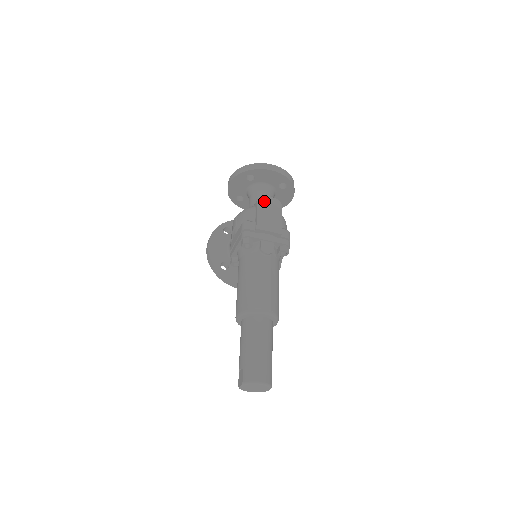
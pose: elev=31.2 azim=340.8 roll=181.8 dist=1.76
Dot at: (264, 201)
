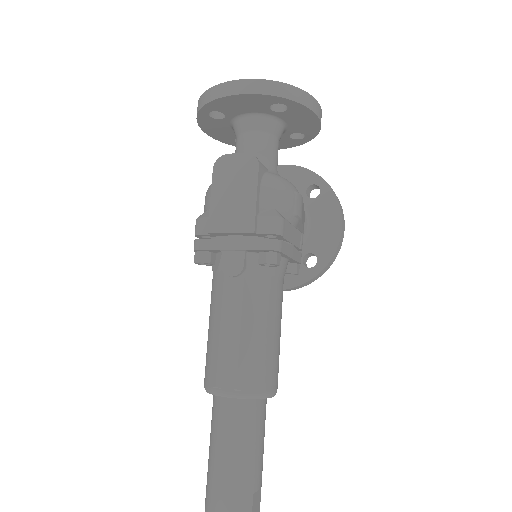
Dot at: (224, 167)
